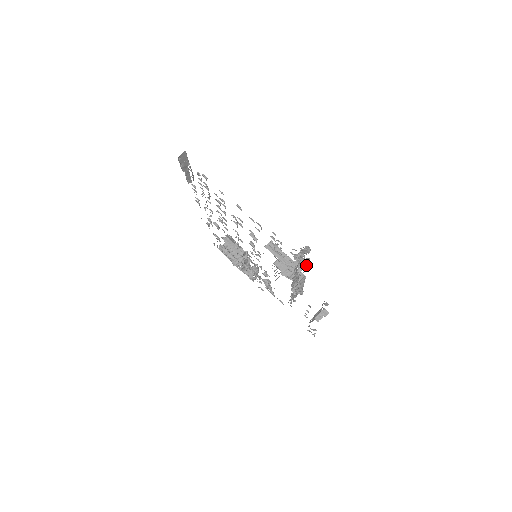
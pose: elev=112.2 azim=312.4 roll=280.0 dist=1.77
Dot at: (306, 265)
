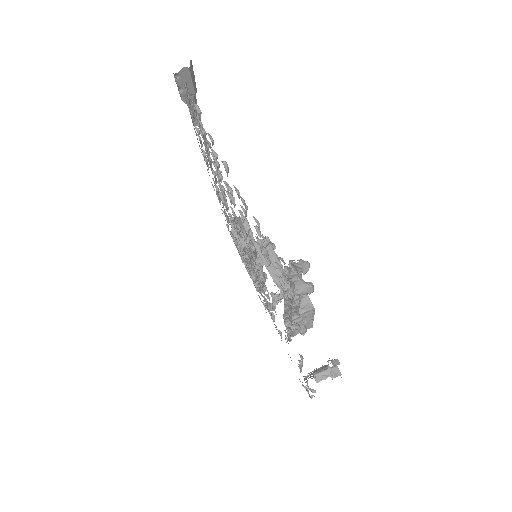
Dot at: (303, 293)
